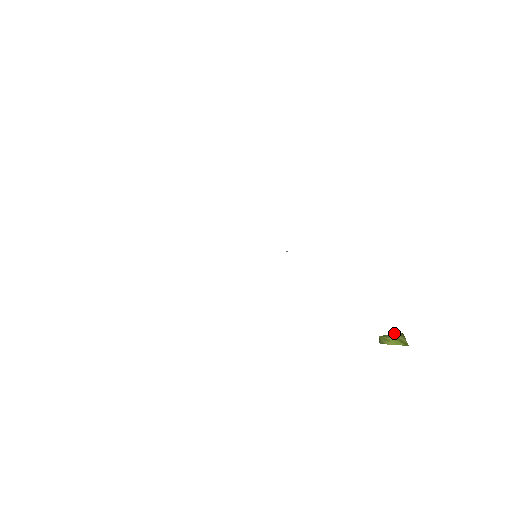
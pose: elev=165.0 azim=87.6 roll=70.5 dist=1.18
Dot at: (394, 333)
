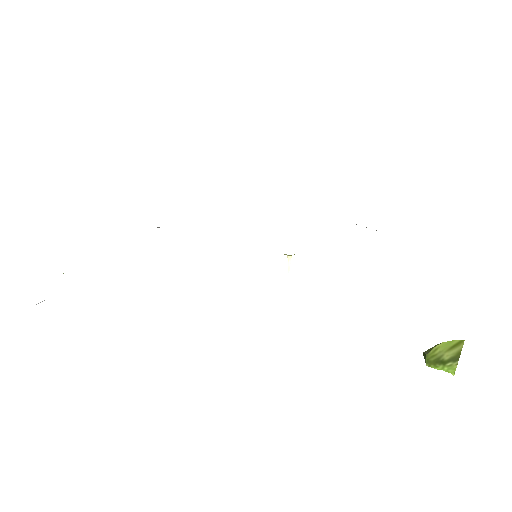
Dot at: occluded
